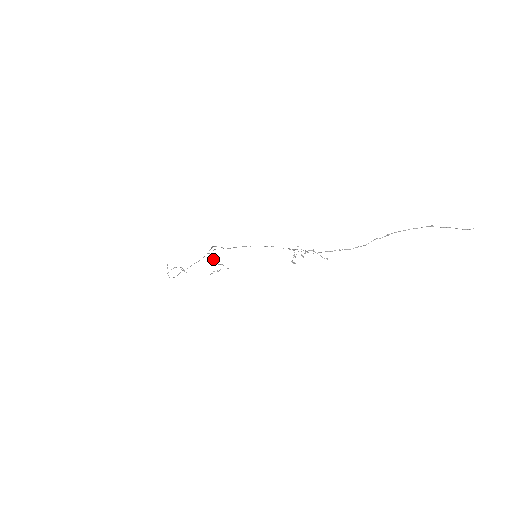
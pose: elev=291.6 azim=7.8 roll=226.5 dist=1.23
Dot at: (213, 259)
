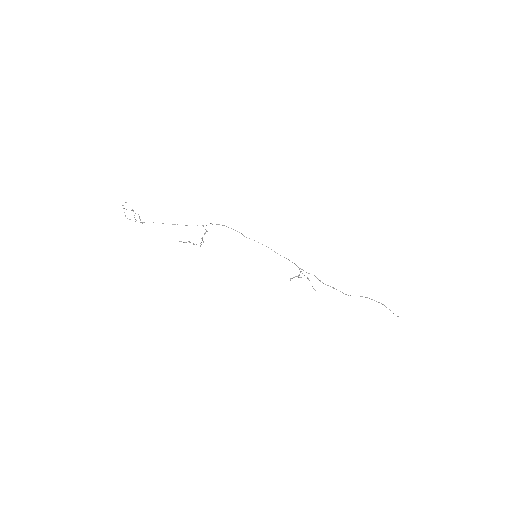
Dot at: (205, 233)
